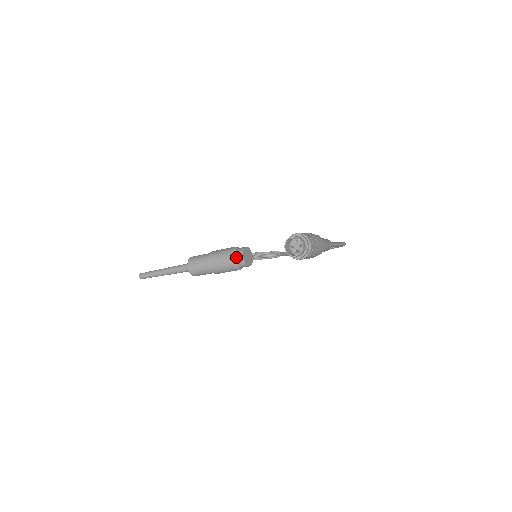
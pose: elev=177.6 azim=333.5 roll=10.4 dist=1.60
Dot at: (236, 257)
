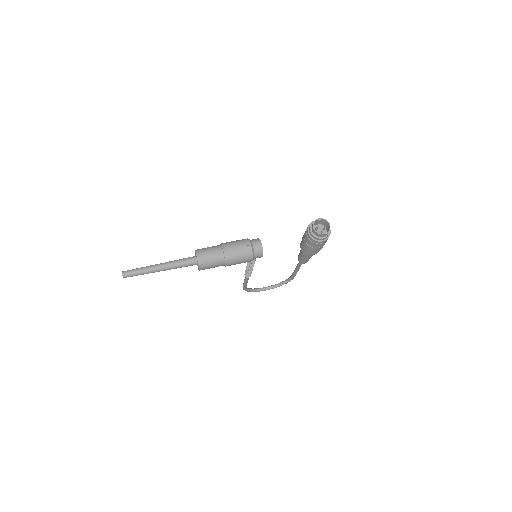
Dot at: (254, 244)
